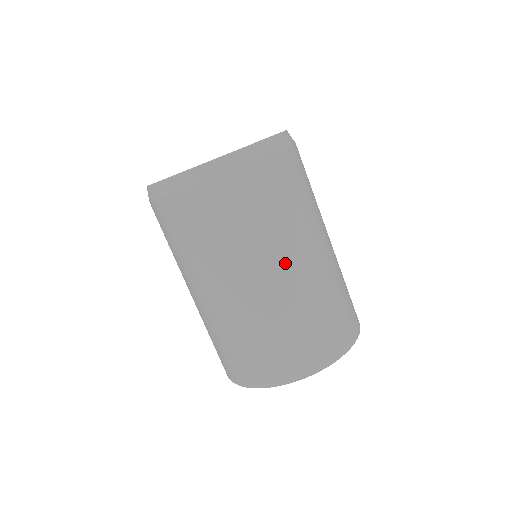
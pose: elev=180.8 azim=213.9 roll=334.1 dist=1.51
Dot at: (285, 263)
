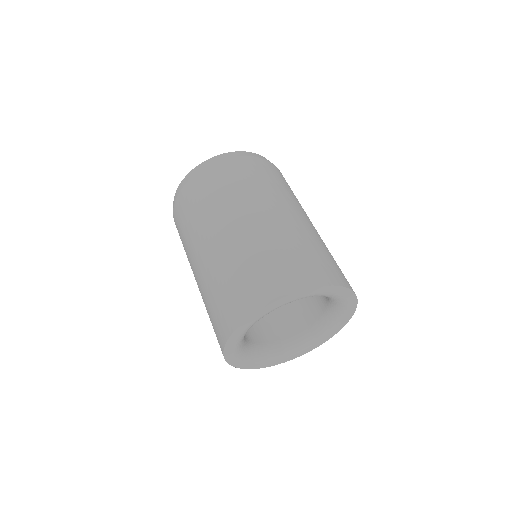
Dot at: (217, 230)
